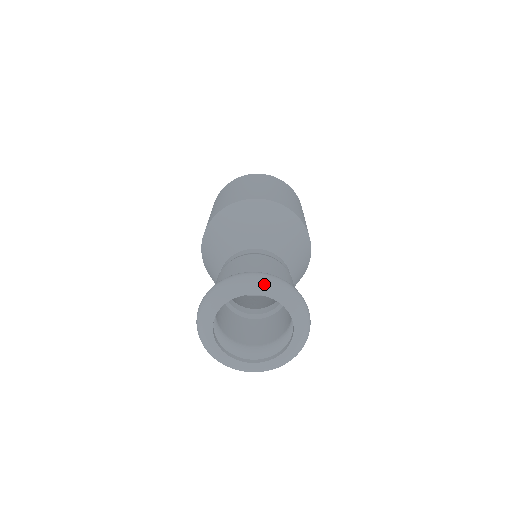
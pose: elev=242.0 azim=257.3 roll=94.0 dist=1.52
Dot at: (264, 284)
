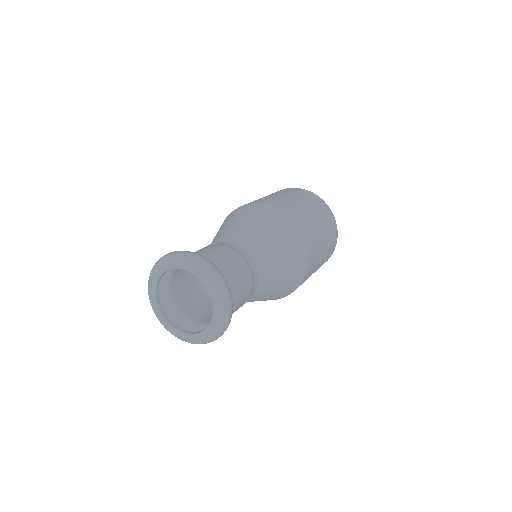
Dot at: (184, 259)
